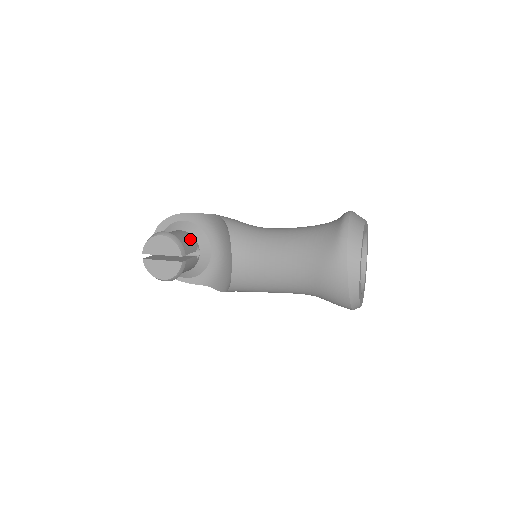
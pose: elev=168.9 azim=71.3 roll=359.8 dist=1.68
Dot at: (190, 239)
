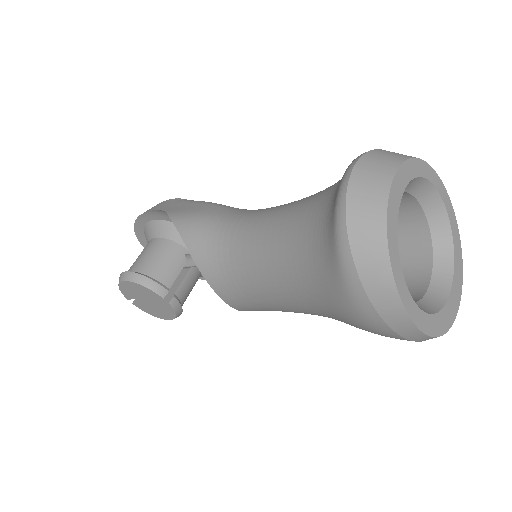
Dot at: (168, 253)
